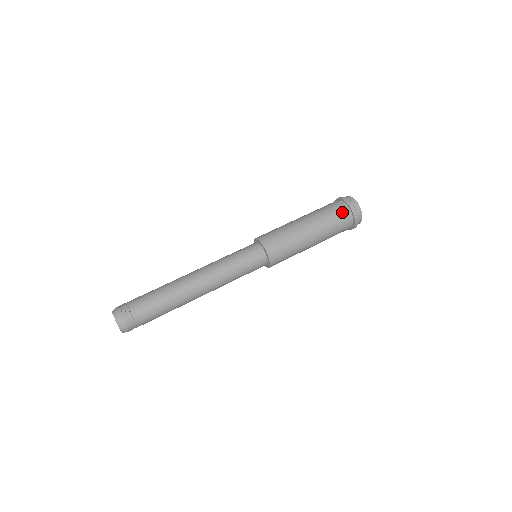
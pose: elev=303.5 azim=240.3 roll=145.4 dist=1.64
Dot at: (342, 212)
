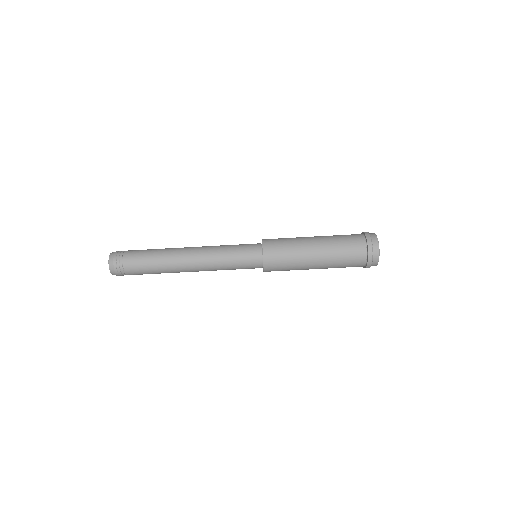
Dot at: (357, 252)
